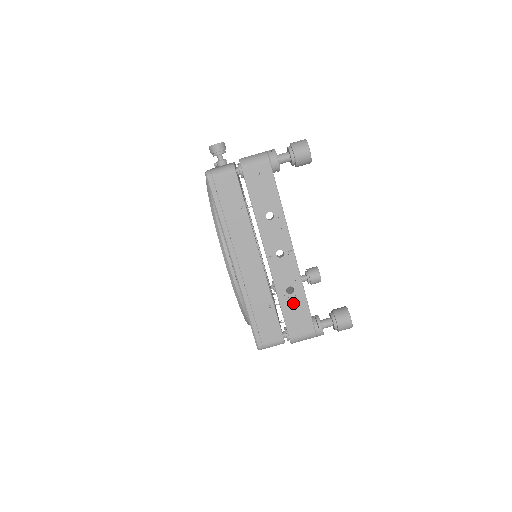
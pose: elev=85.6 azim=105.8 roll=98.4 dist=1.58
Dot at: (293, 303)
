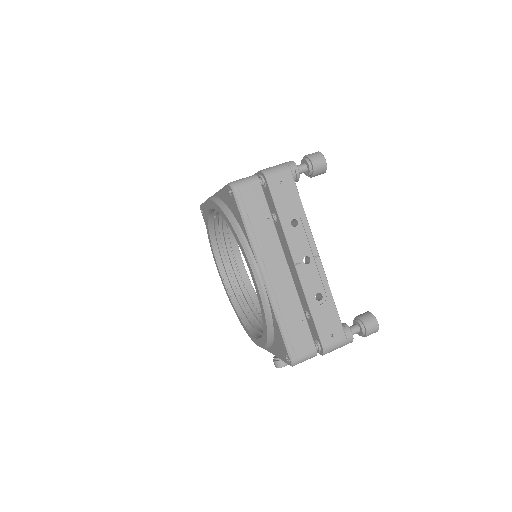
Dot at: occluded
